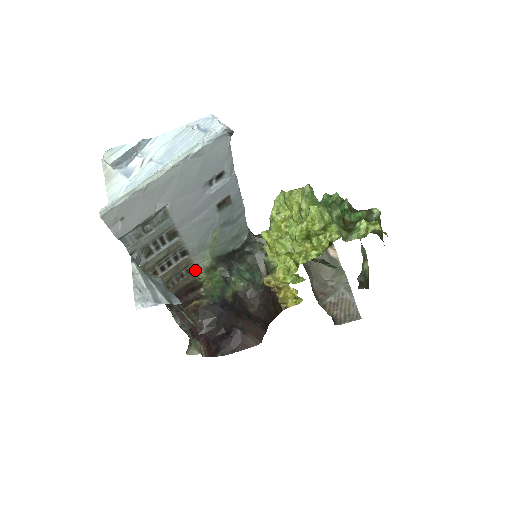
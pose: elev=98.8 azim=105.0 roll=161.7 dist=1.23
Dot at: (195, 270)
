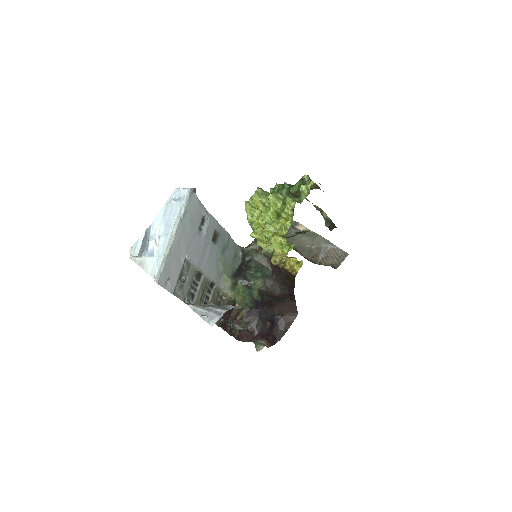
Dot at: (224, 294)
